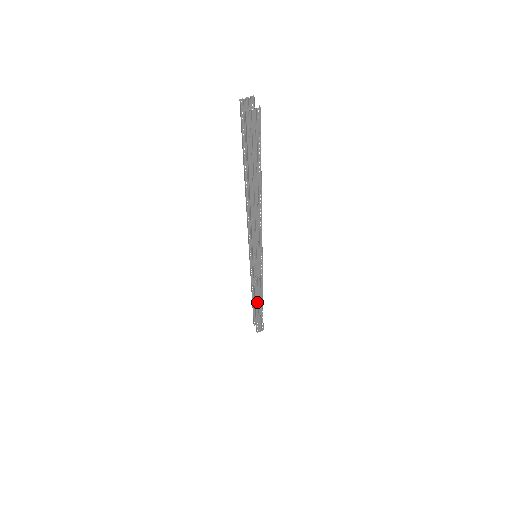
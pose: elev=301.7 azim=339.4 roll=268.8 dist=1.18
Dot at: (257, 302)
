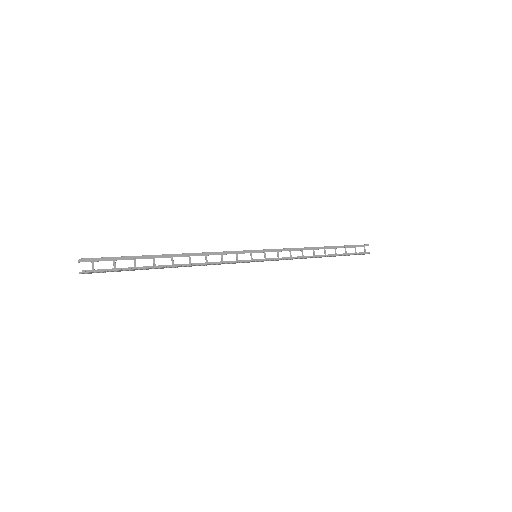
Dot at: occluded
